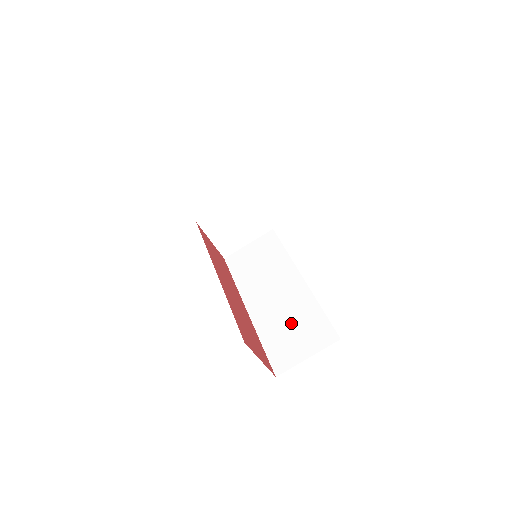
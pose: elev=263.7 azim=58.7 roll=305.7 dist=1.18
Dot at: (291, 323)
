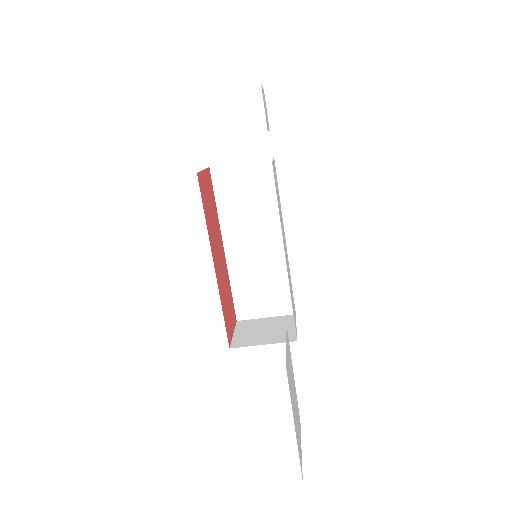
Dot at: (261, 282)
